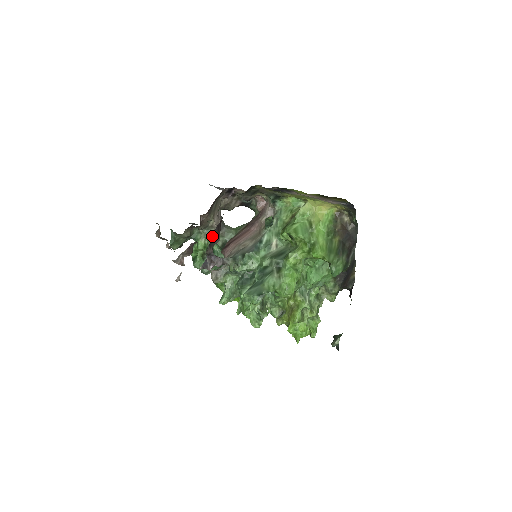
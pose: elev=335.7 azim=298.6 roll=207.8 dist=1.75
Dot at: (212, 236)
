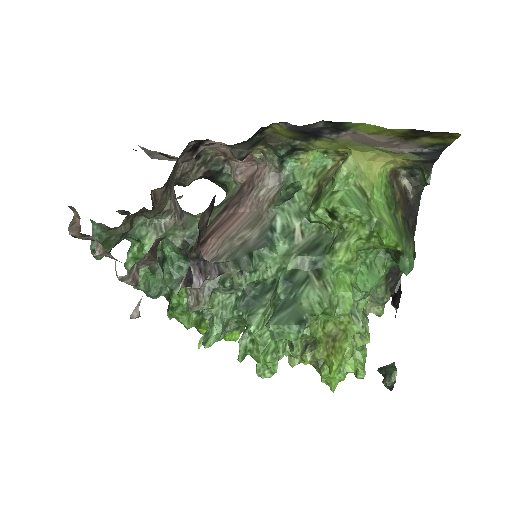
Dot at: (201, 222)
